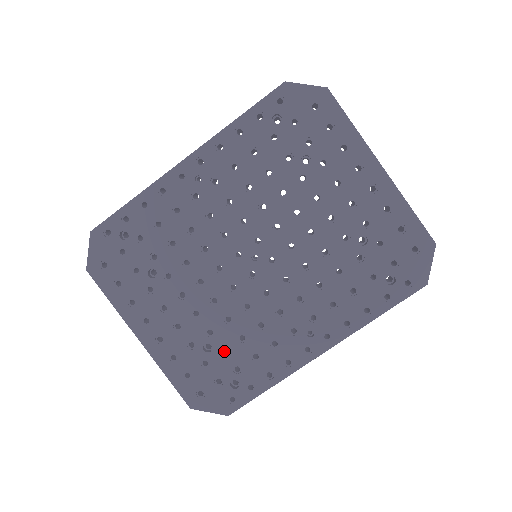
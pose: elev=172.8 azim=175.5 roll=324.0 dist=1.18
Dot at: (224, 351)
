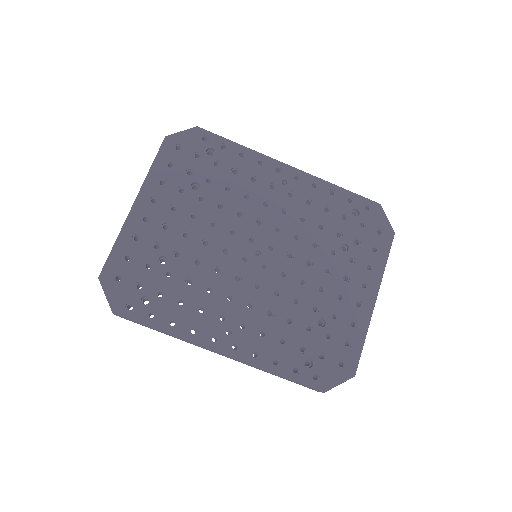
Dot at: occluded
